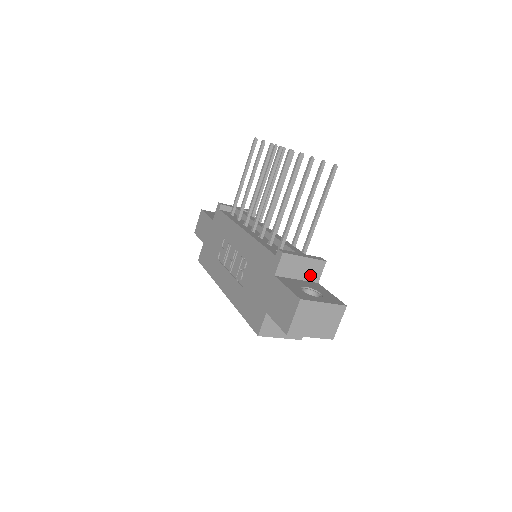
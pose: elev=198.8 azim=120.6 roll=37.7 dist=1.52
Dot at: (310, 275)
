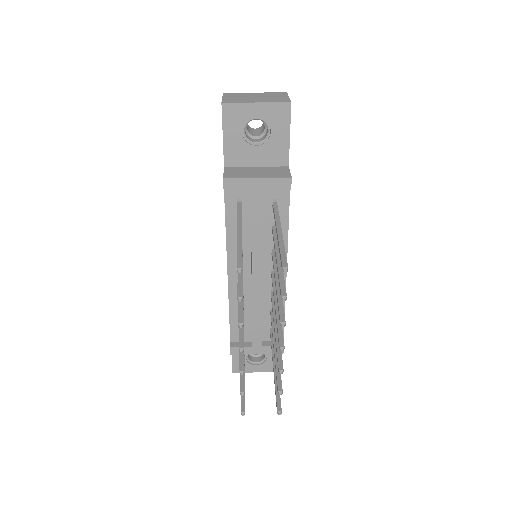
Dot at: occluded
